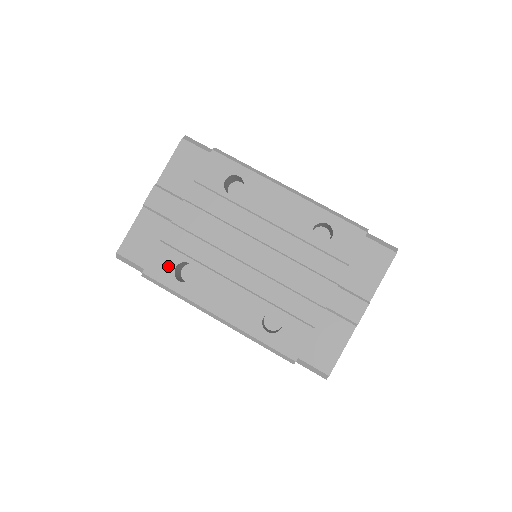
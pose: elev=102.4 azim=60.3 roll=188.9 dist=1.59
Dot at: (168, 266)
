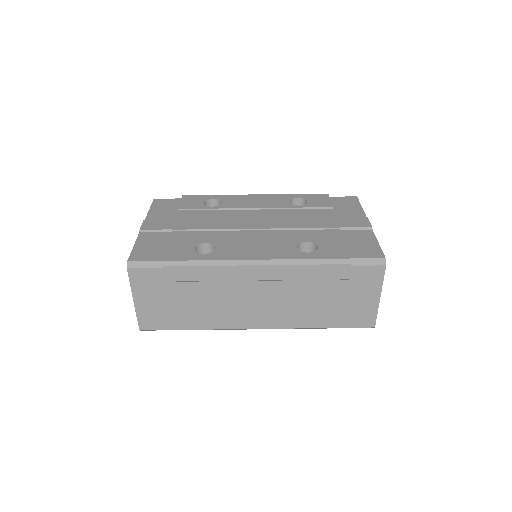
Dot at: (186, 250)
